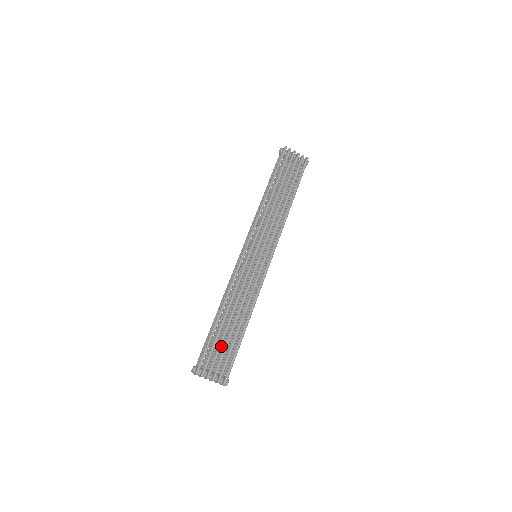
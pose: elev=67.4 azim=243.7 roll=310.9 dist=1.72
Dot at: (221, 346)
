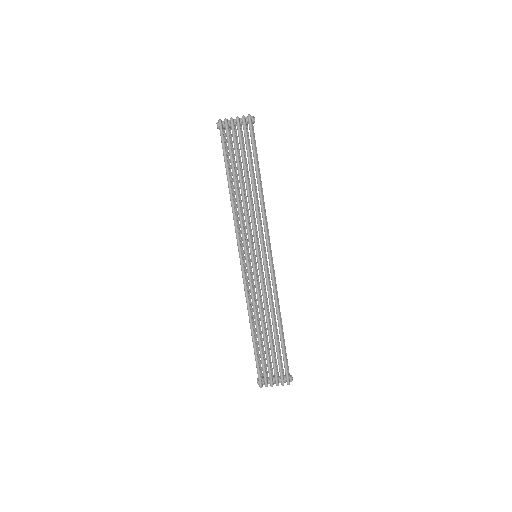
Dot at: (268, 357)
